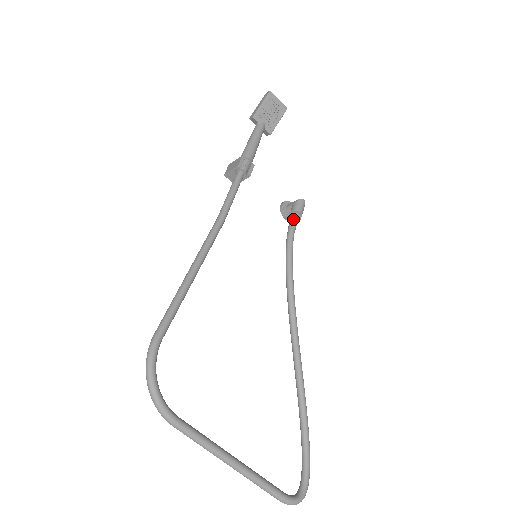
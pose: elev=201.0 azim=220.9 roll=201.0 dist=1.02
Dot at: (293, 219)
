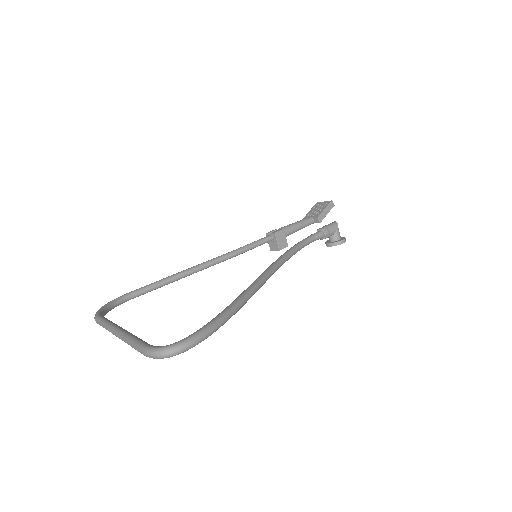
Dot at: occluded
